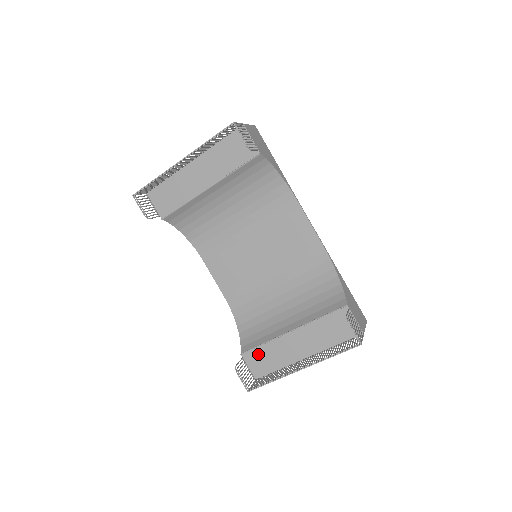
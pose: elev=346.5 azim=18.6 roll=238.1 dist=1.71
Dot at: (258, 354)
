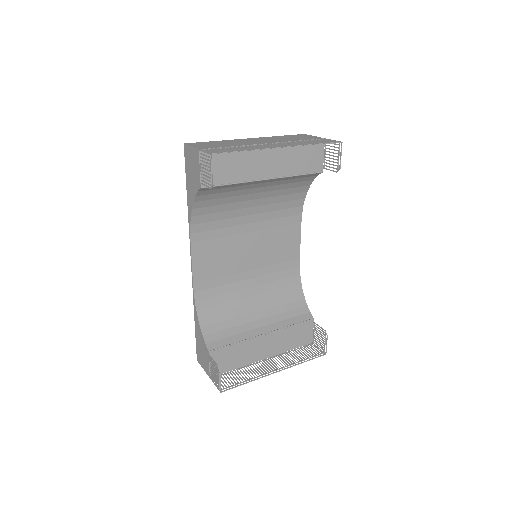
Dot at: (225, 353)
